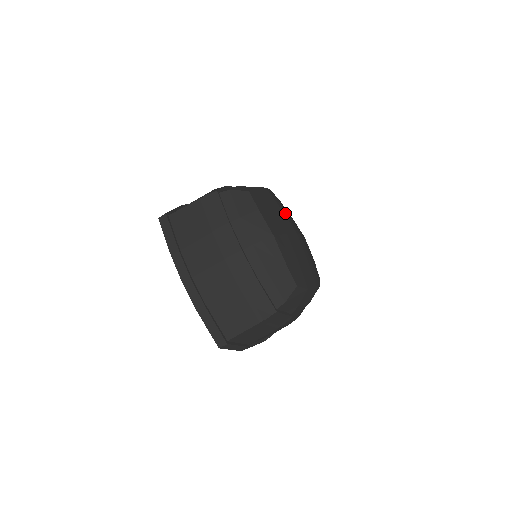
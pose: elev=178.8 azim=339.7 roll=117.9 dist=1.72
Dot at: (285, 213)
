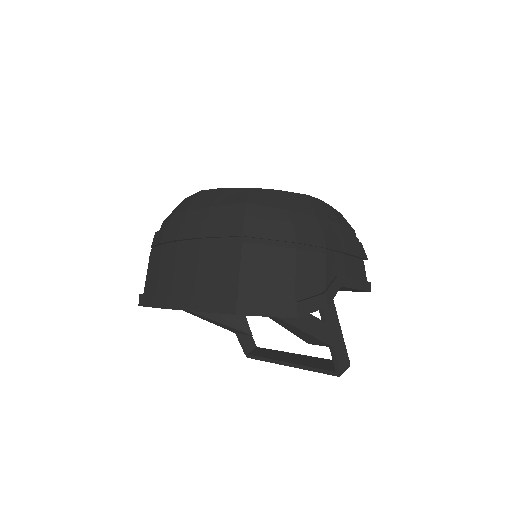
Dot at: occluded
